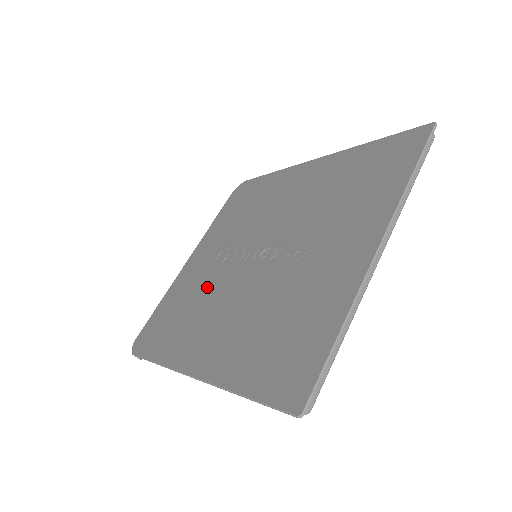
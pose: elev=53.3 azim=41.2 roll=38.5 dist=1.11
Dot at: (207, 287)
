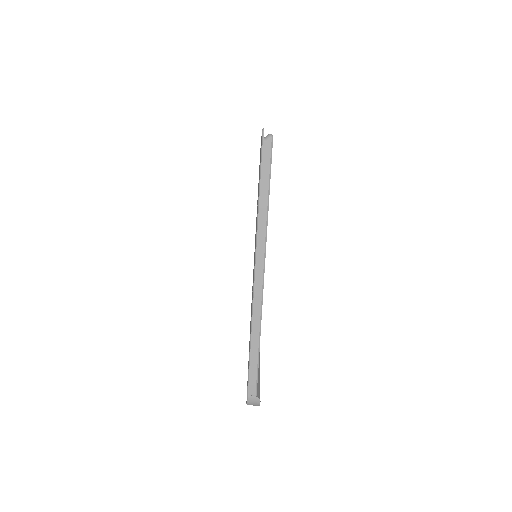
Dot at: occluded
